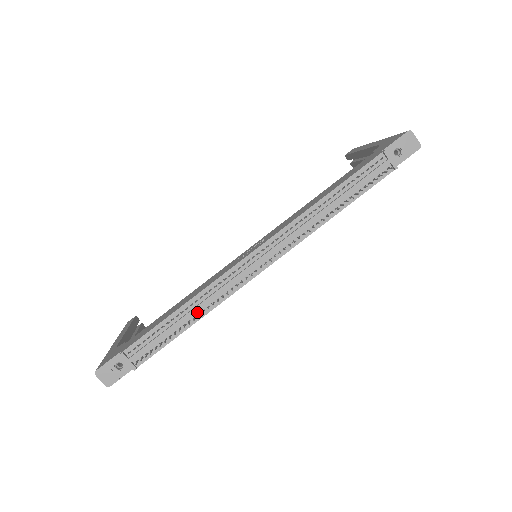
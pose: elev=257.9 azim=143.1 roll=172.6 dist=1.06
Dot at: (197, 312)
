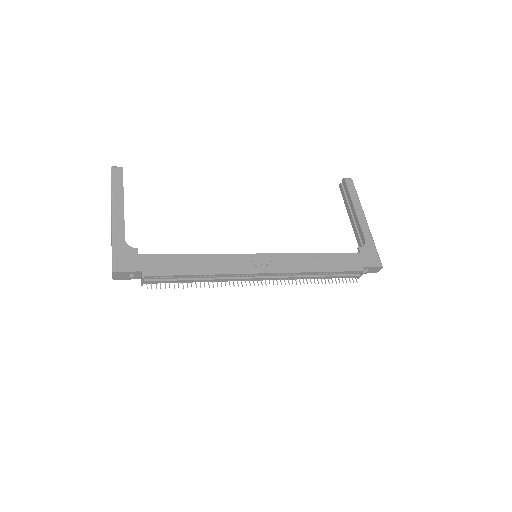
Dot at: (204, 279)
